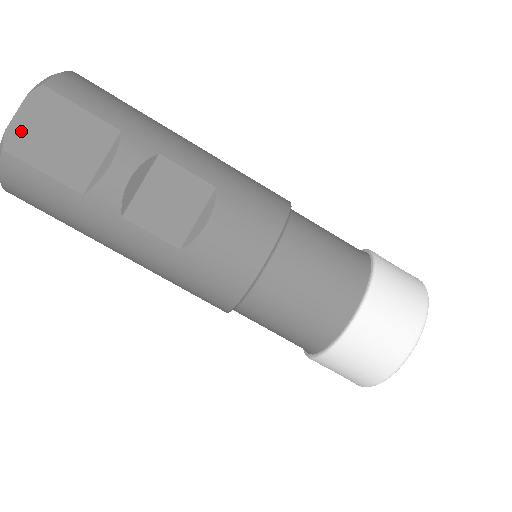
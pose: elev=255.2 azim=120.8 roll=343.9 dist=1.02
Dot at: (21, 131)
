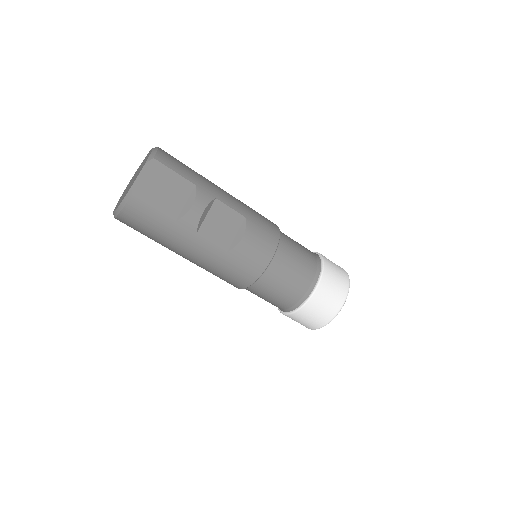
Dot at: (142, 184)
